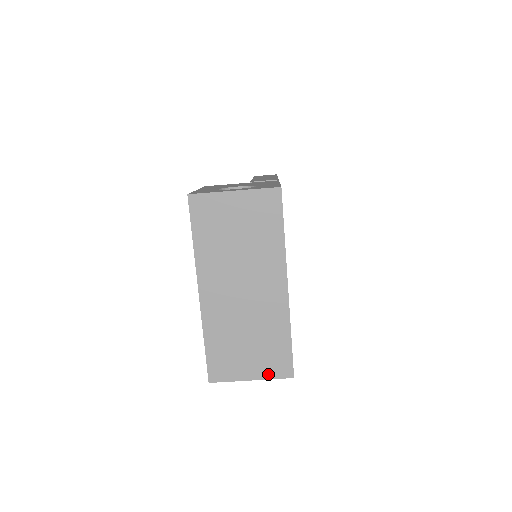
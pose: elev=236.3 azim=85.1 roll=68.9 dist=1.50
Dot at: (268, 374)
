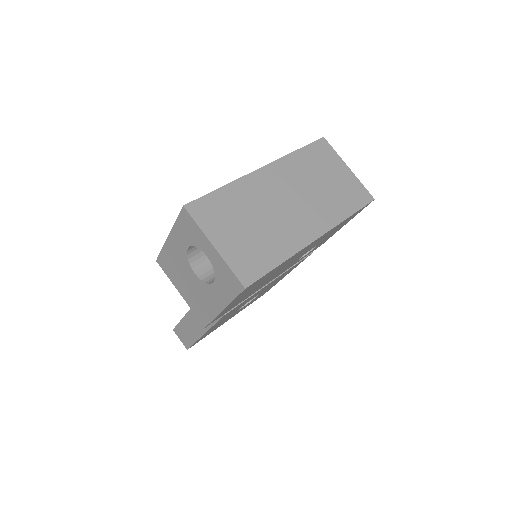
Dot at: (232, 260)
